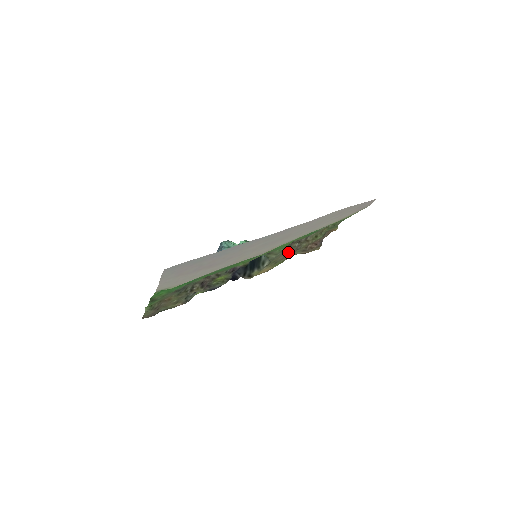
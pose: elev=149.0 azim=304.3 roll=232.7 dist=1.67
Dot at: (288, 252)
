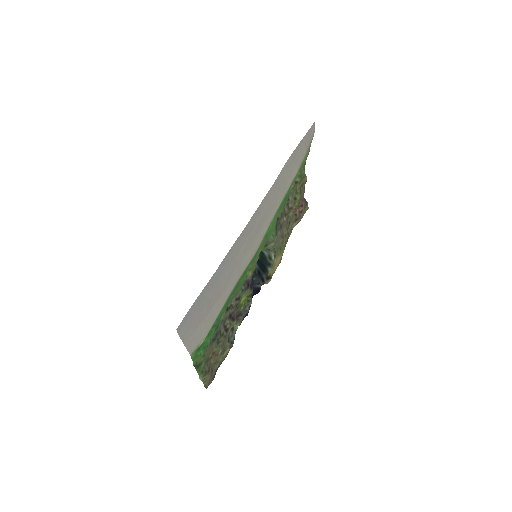
Dot at: (283, 231)
